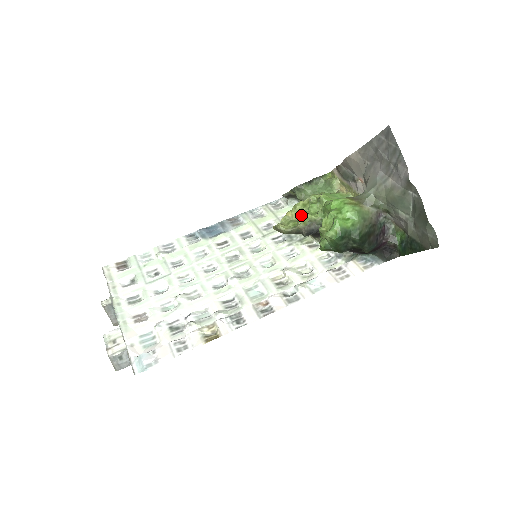
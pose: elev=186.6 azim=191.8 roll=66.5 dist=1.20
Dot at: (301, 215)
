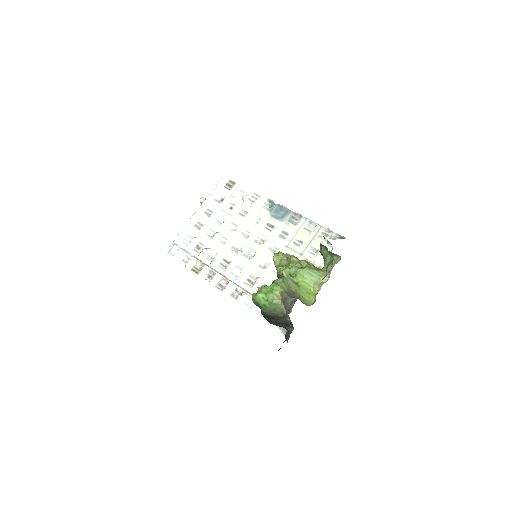
Dot at: (288, 264)
